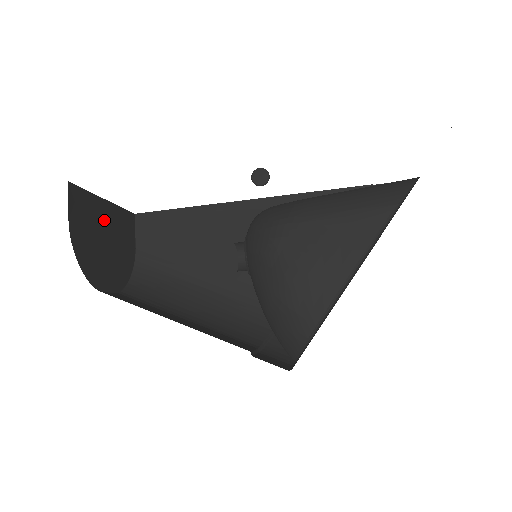
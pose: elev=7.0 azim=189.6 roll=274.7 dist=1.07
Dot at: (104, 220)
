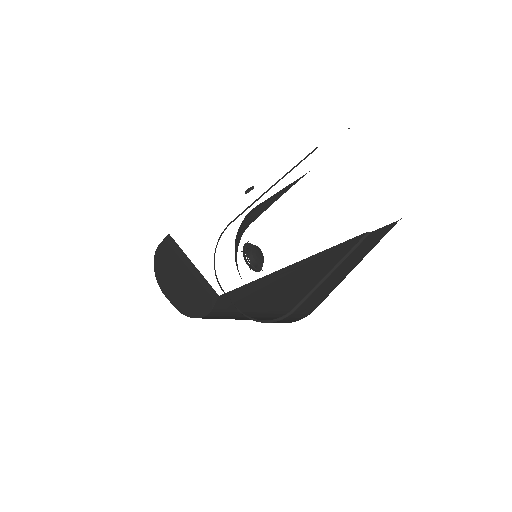
Dot at: (188, 272)
